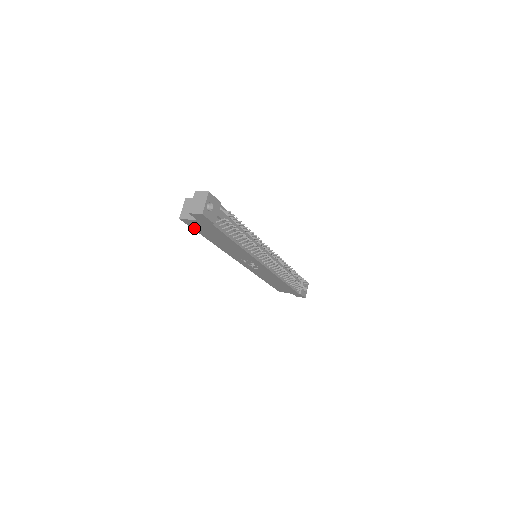
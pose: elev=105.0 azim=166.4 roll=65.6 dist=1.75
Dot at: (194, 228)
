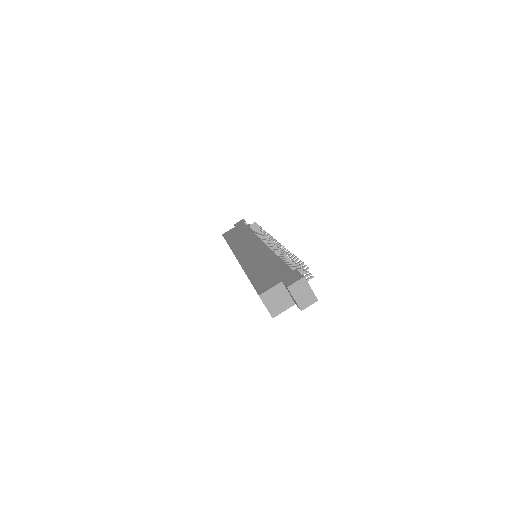
Dot at: occluded
